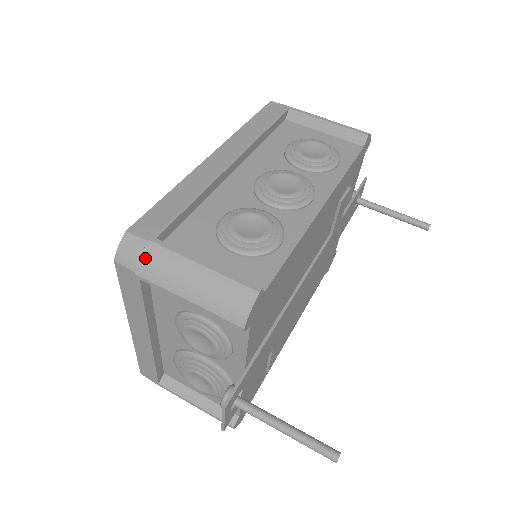
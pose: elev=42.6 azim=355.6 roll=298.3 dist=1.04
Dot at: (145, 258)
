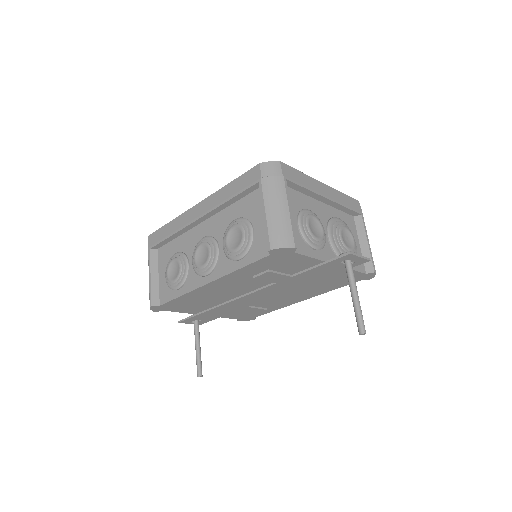
Dot at: occluded
